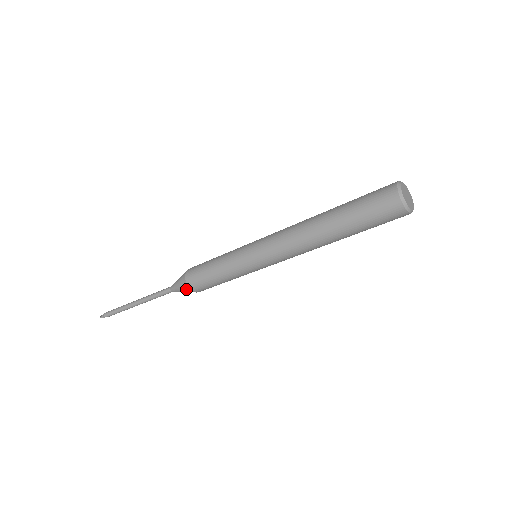
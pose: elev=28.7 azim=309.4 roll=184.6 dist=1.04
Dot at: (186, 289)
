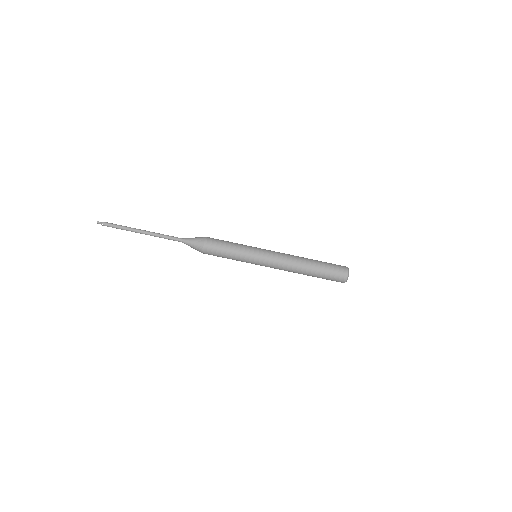
Dot at: (199, 245)
